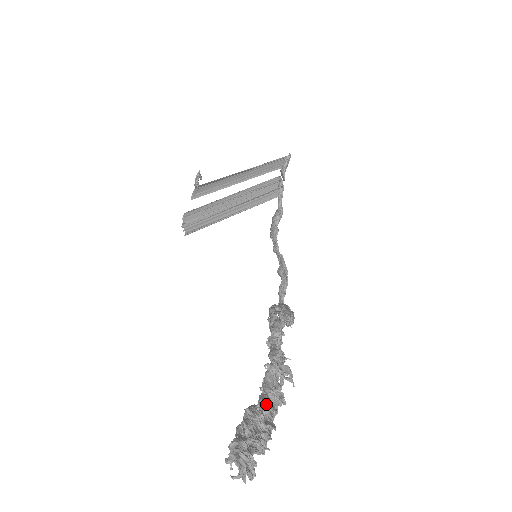
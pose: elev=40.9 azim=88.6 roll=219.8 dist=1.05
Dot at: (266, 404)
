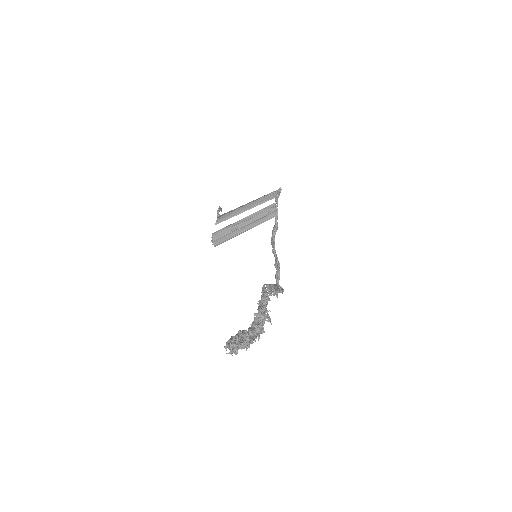
Dot at: (251, 330)
